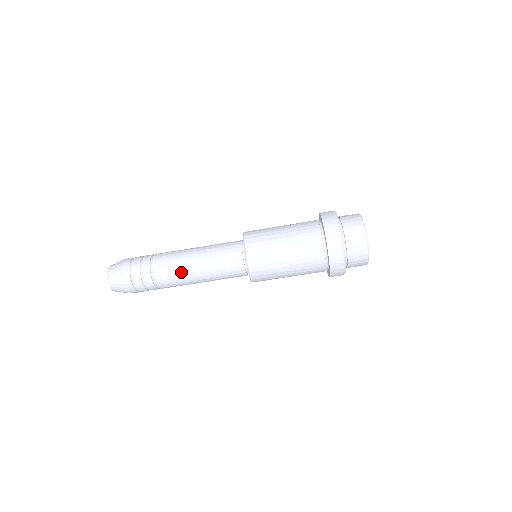
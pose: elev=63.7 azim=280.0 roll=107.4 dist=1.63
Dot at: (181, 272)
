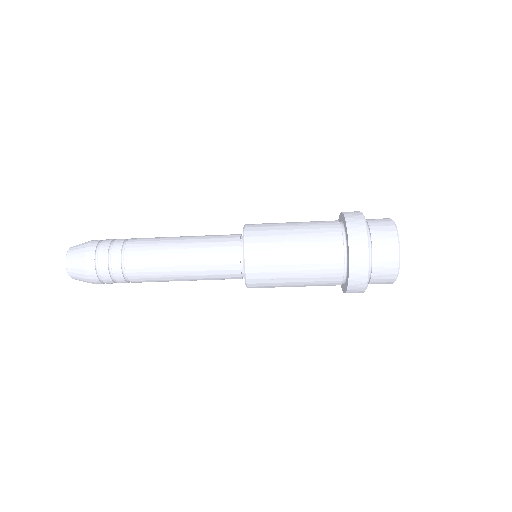
Dot at: (159, 263)
